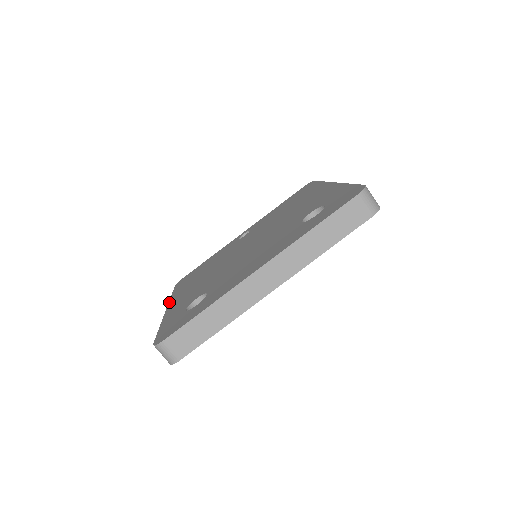
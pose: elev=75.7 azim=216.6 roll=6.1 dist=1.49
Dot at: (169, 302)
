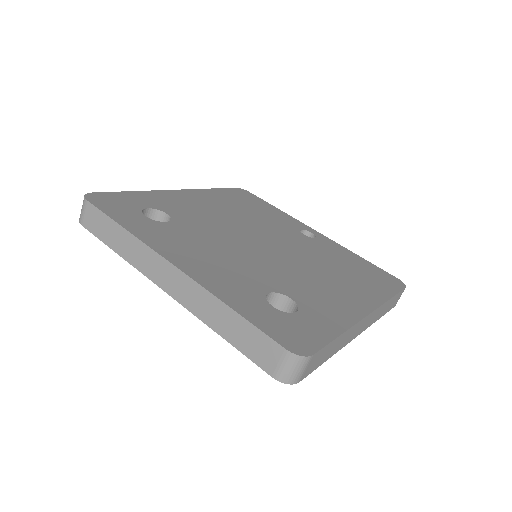
Dot at: (192, 189)
